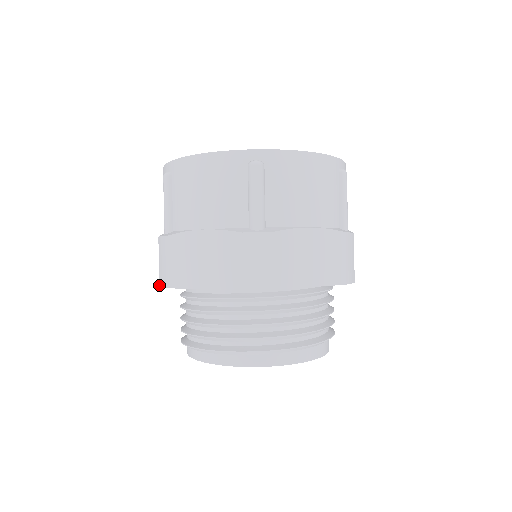
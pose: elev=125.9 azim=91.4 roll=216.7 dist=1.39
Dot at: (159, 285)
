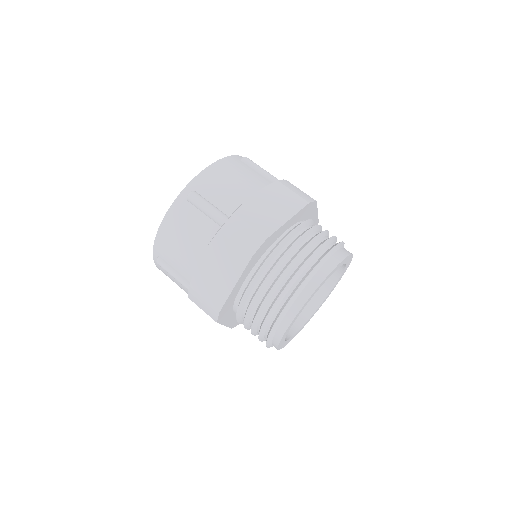
Dot at: occluded
